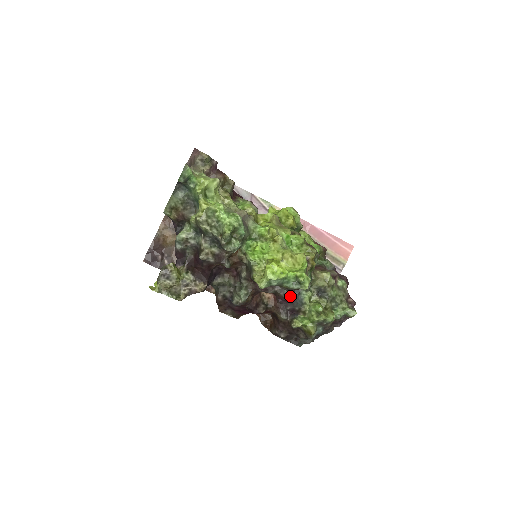
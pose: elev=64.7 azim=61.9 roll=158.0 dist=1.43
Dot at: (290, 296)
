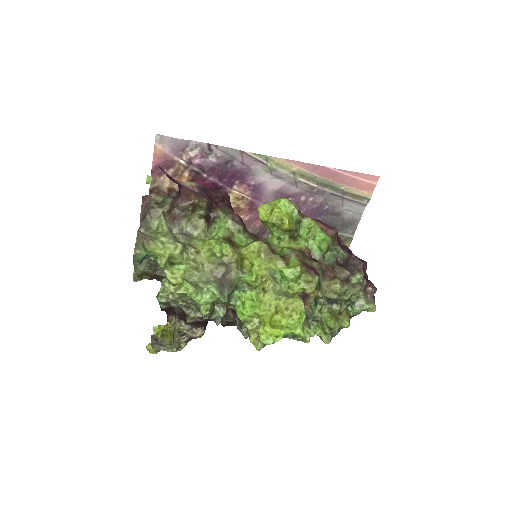
Dot at: occluded
